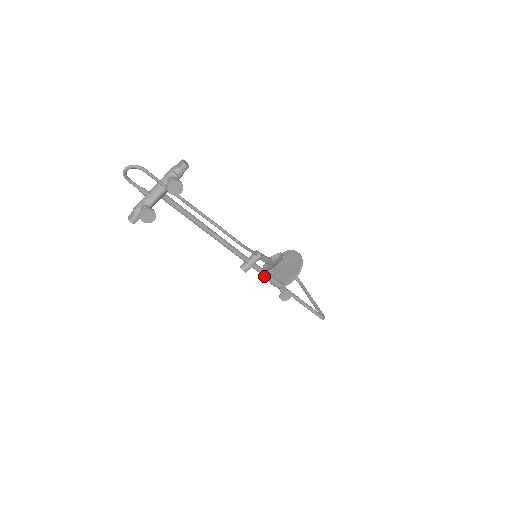
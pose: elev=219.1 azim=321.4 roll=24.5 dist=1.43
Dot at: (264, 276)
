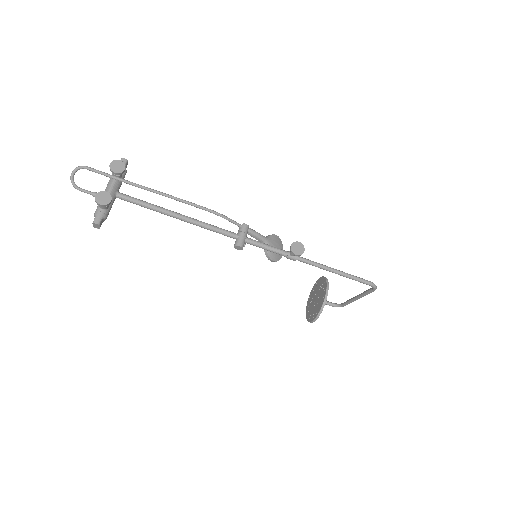
Dot at: (266, 248)
